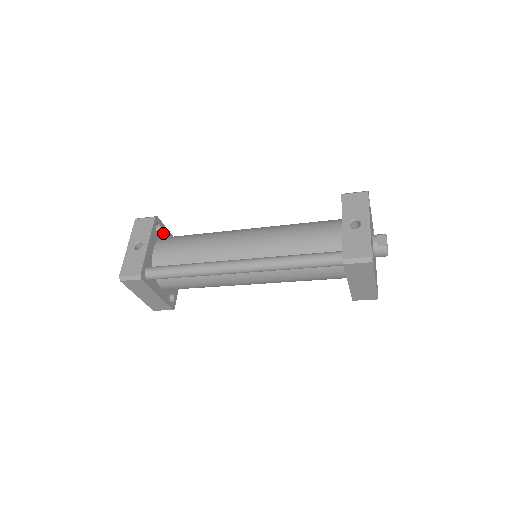
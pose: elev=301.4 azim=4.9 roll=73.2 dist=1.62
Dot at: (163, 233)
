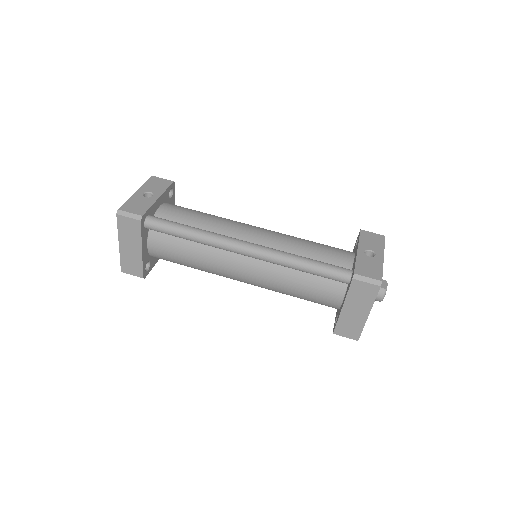
Dot at: (171, 202)
